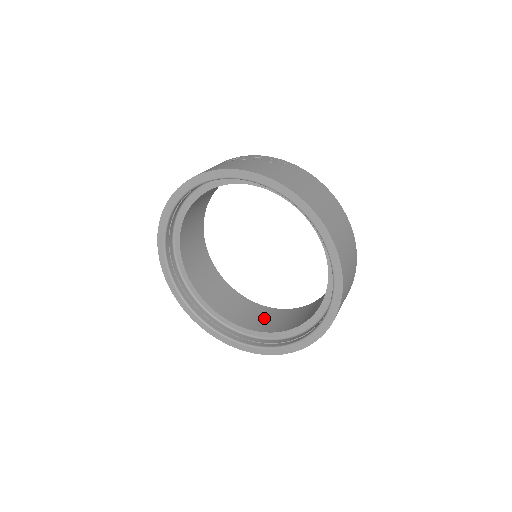
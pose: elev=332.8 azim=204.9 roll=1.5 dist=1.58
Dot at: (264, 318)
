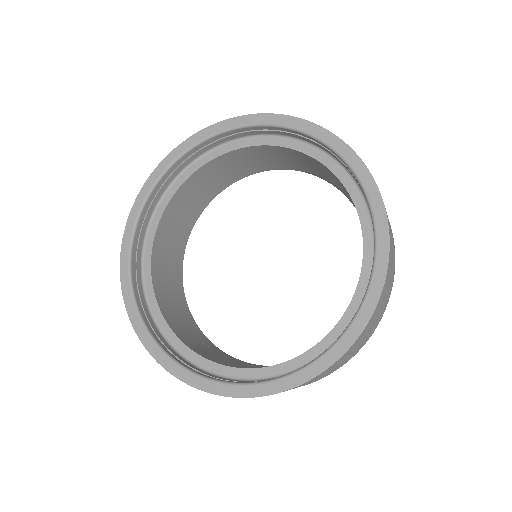
Dot at: (245, 365)
